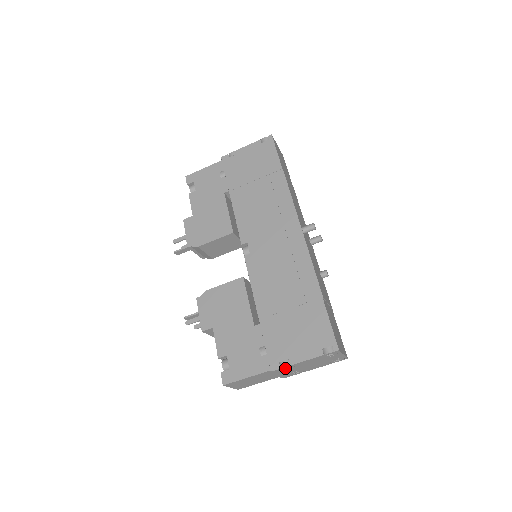
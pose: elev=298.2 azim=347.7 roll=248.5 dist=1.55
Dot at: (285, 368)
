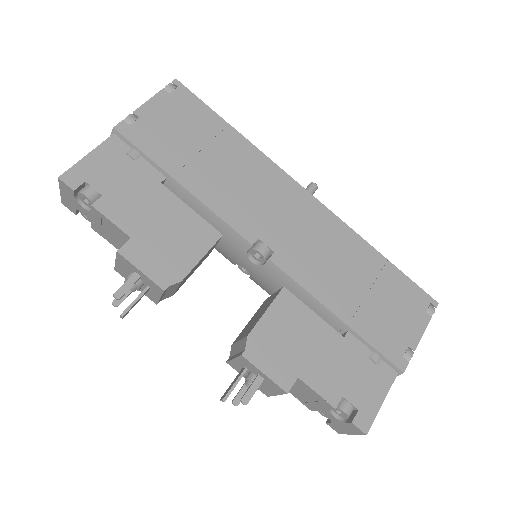
Dot at: occluded
